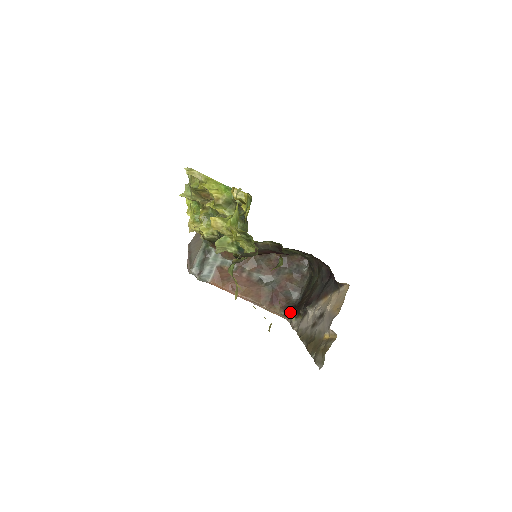
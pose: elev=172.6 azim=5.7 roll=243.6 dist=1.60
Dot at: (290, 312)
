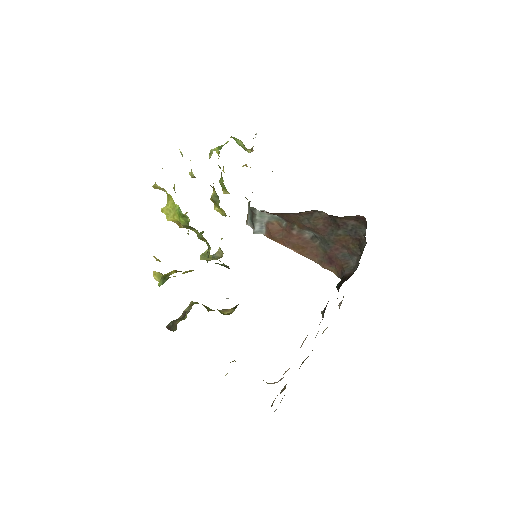
Dot at: (336, 287)
